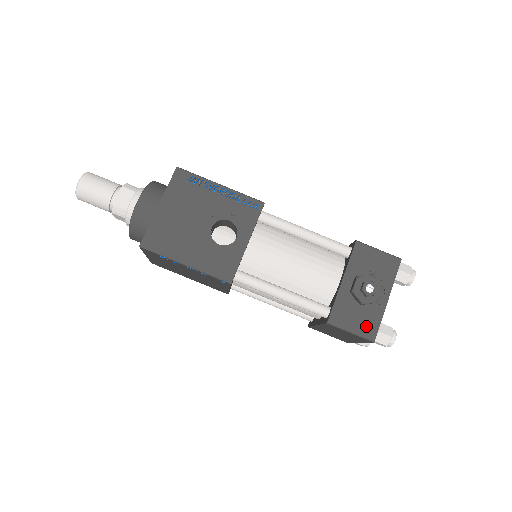
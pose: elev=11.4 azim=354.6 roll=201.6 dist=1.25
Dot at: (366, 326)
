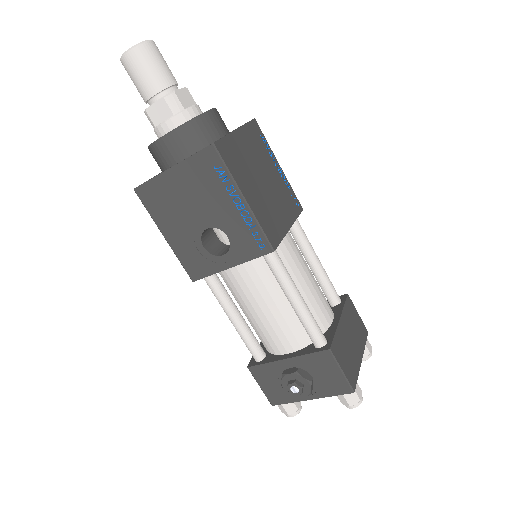
Dot at: (275, 395)
